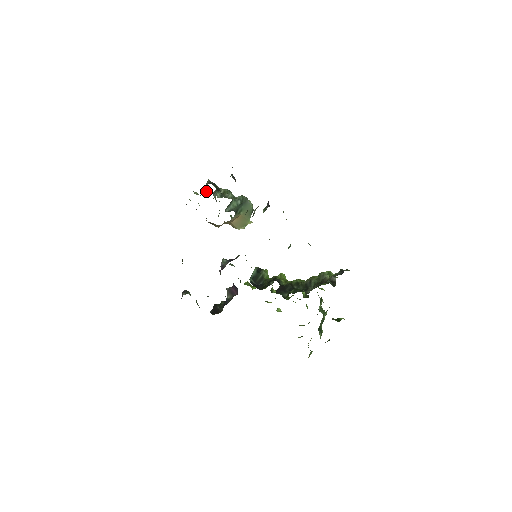
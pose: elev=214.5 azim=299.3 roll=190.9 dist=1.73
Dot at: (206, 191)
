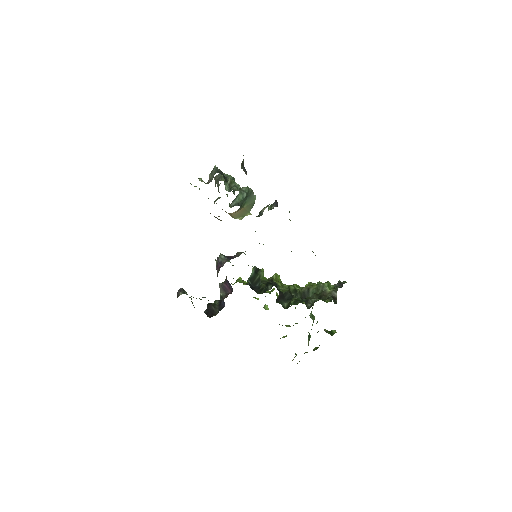
Dot at: (212, 179)
